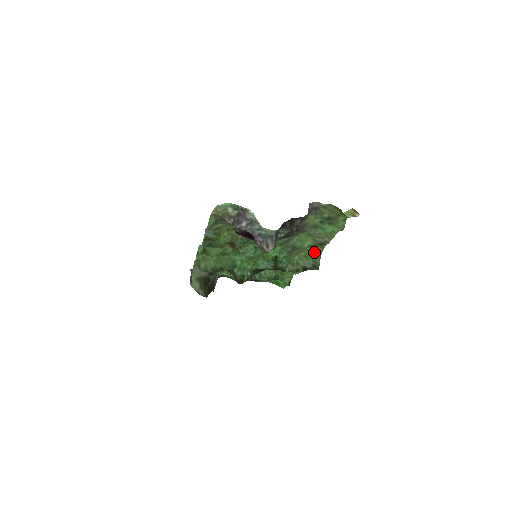
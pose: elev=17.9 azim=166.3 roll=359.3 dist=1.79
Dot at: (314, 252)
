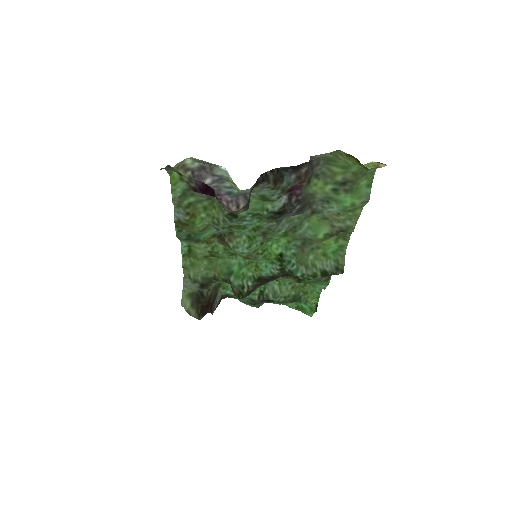
Dot at: (336, 248)
